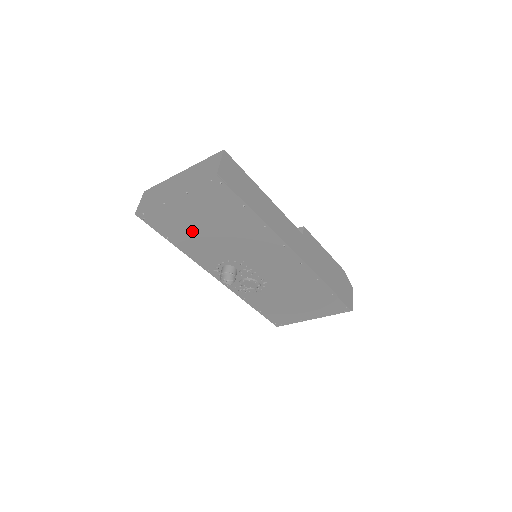
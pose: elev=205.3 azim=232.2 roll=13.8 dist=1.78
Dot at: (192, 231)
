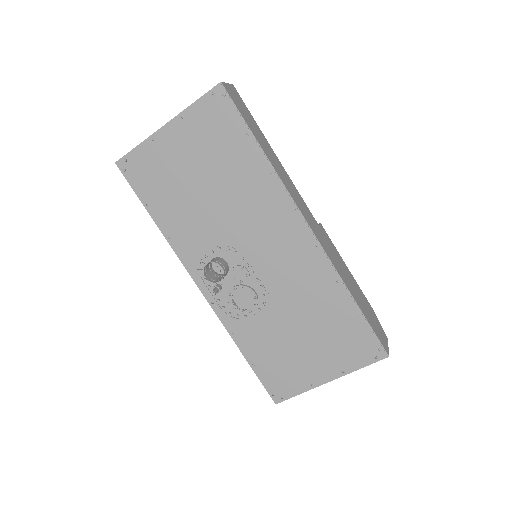
Dot at: (179, 189)
